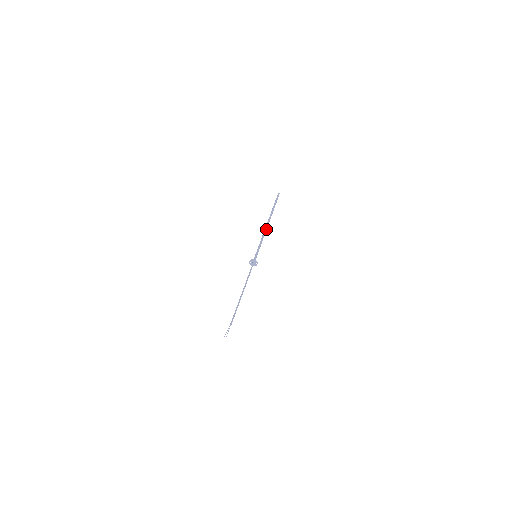
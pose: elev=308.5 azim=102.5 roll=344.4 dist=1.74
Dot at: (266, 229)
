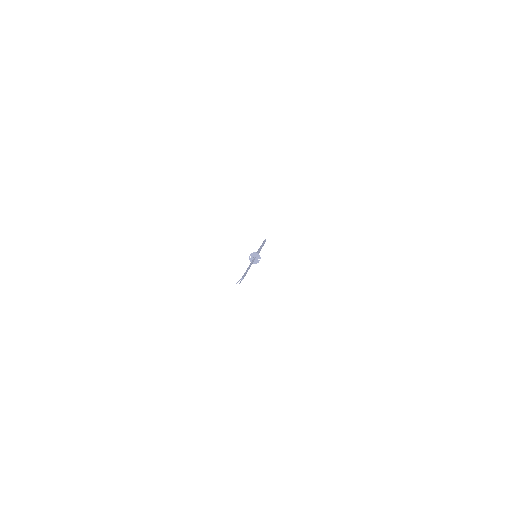
Dot at: (261, 248)
